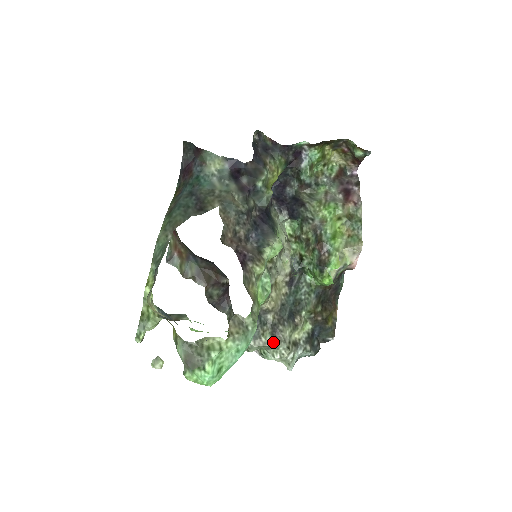
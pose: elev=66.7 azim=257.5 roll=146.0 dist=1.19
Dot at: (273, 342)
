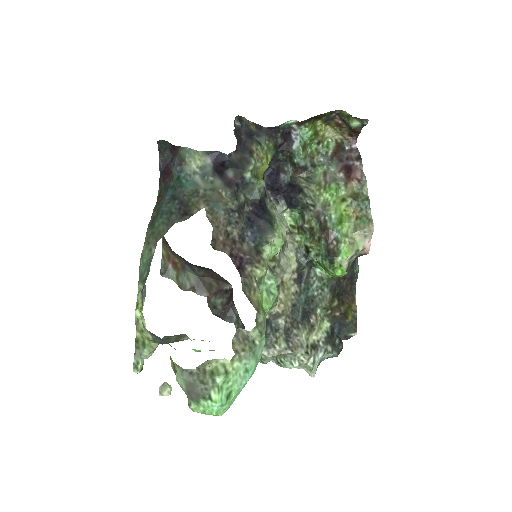
Dot at: (289, 349)
